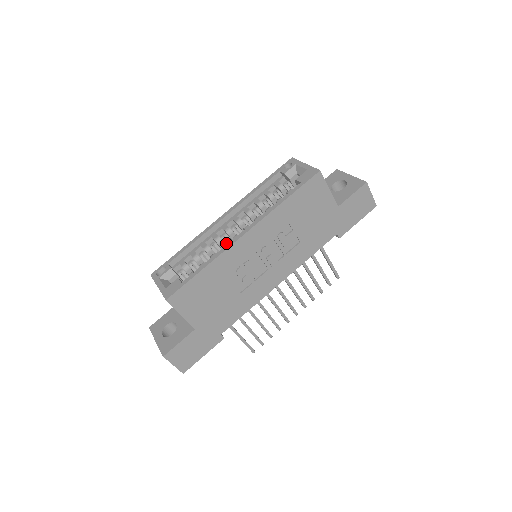
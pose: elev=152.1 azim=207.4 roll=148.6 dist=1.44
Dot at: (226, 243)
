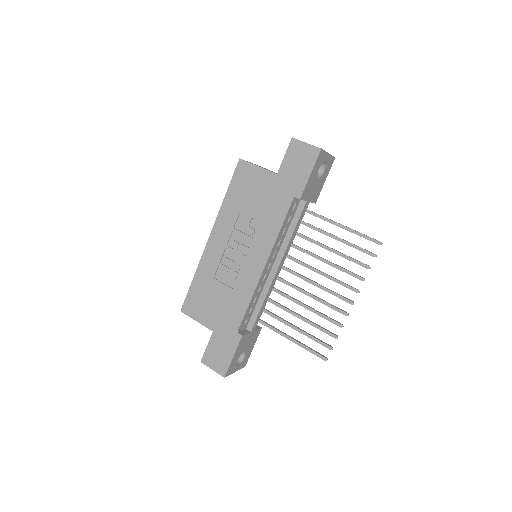
Dot at: occluded
